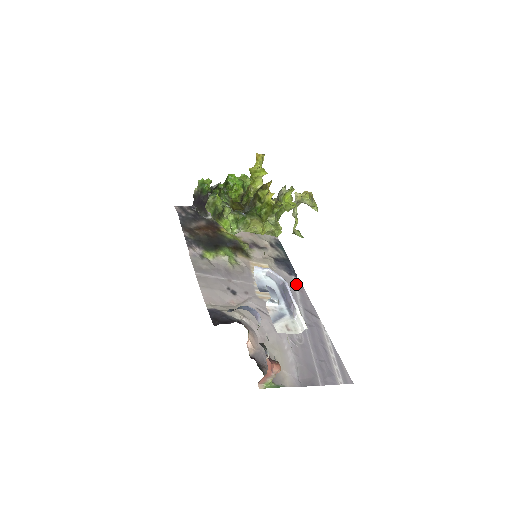
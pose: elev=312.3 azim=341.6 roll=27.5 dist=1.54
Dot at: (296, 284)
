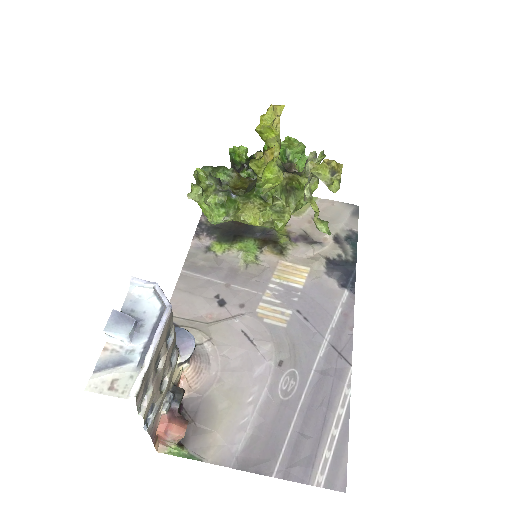
Dot at: (342, 303)
